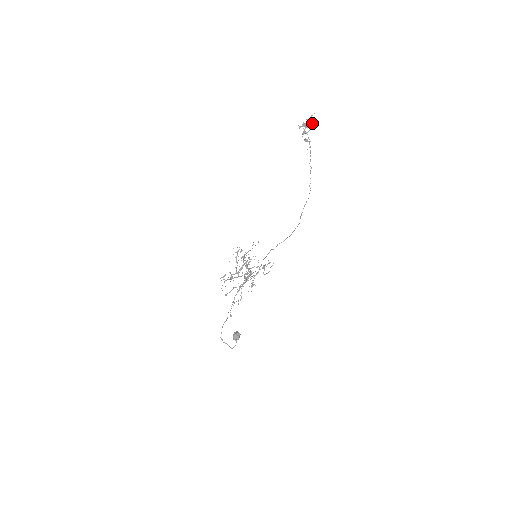
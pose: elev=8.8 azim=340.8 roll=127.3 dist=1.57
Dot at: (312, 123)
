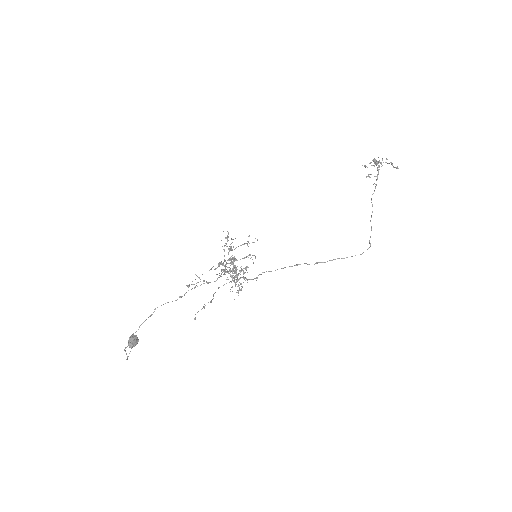
Dot at: occluded
